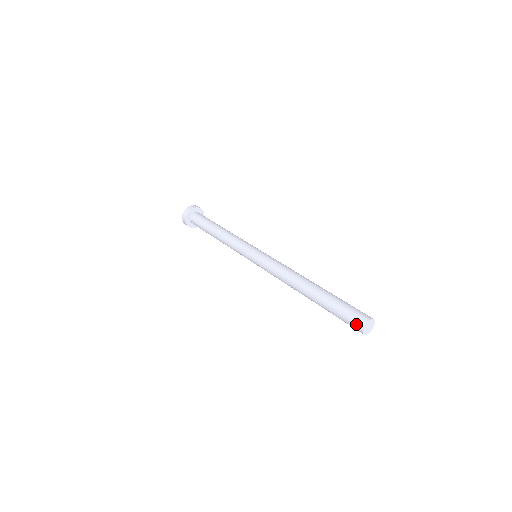
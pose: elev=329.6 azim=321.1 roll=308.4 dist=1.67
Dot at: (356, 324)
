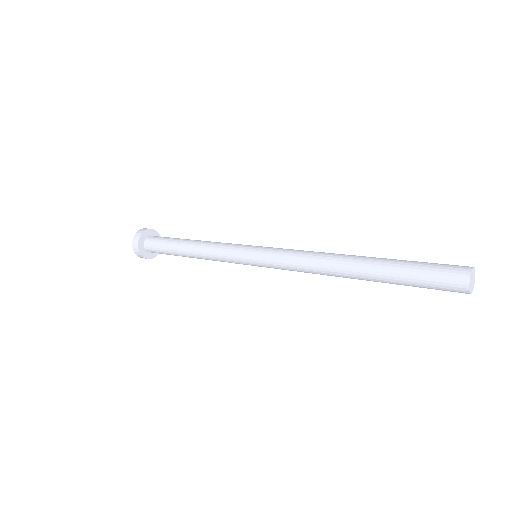
Dot at: (455, 275)
